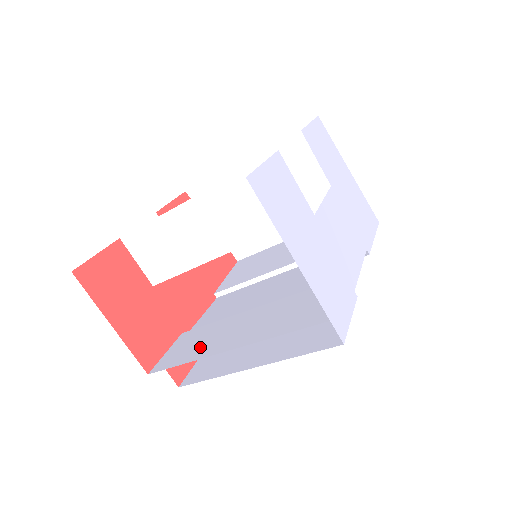
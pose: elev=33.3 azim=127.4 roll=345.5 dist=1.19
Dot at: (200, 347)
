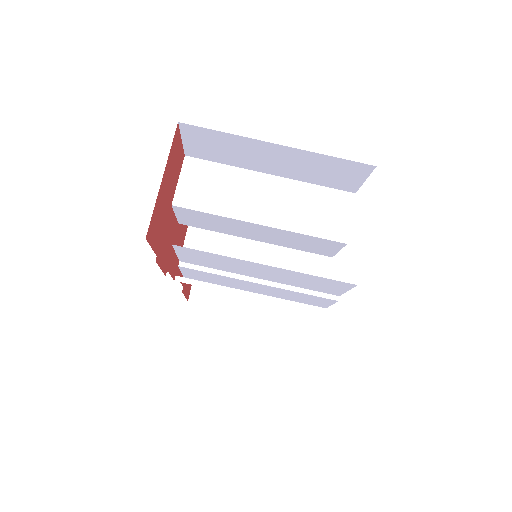
Dot at: (207, 257)
